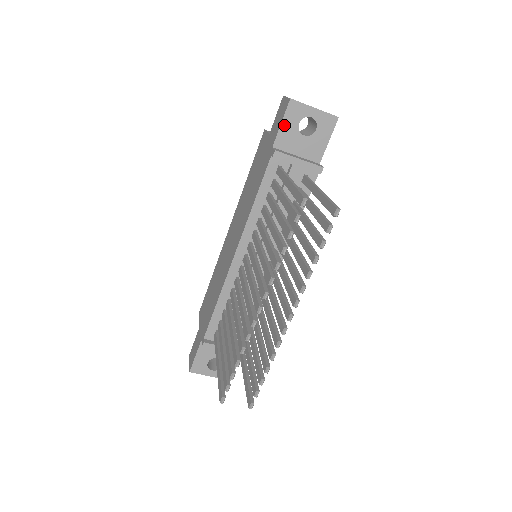
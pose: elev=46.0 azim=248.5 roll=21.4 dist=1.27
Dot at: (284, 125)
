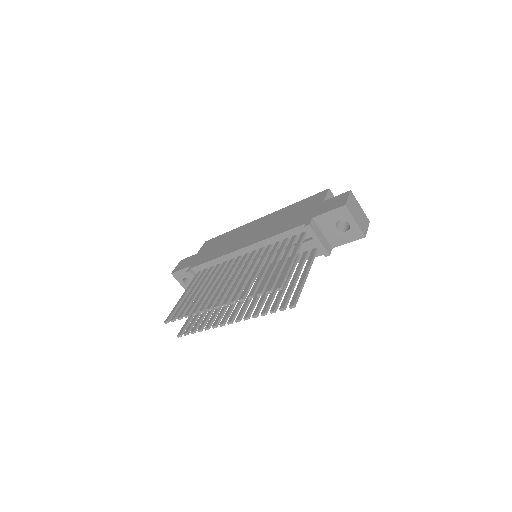
Dot at: (329, 214)
